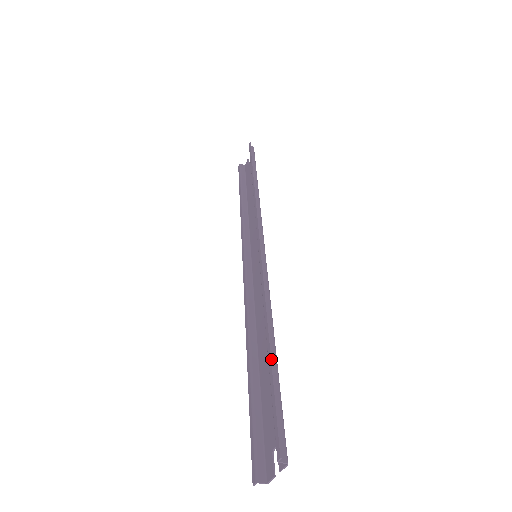
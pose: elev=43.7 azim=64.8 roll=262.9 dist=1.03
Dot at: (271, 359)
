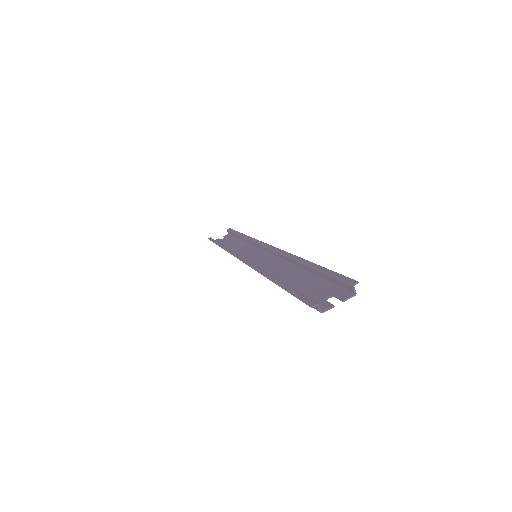
Dot at: (318, 265)
